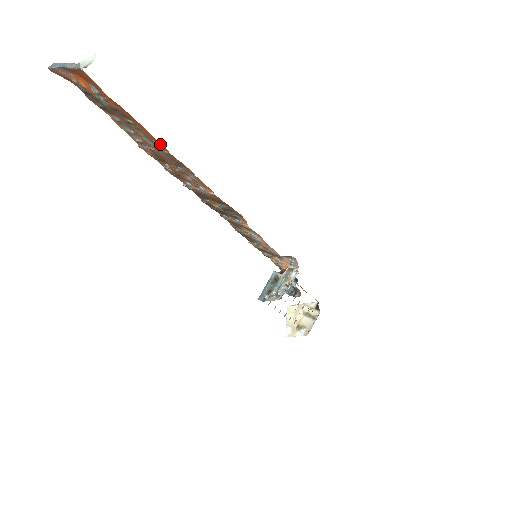
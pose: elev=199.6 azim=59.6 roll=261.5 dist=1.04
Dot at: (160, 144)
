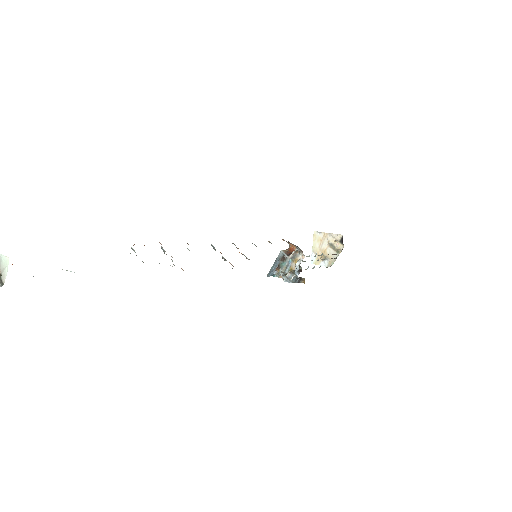
Dot at: occluded
